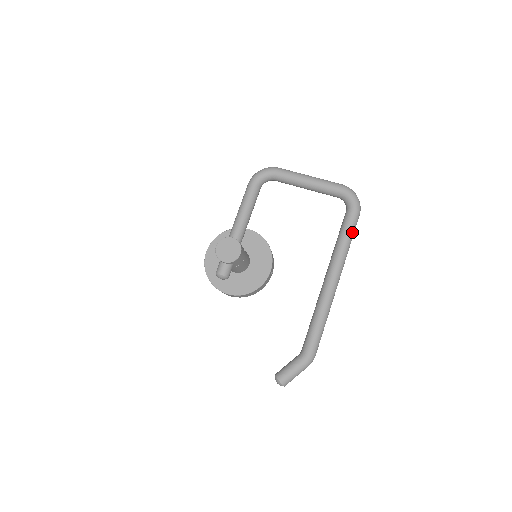
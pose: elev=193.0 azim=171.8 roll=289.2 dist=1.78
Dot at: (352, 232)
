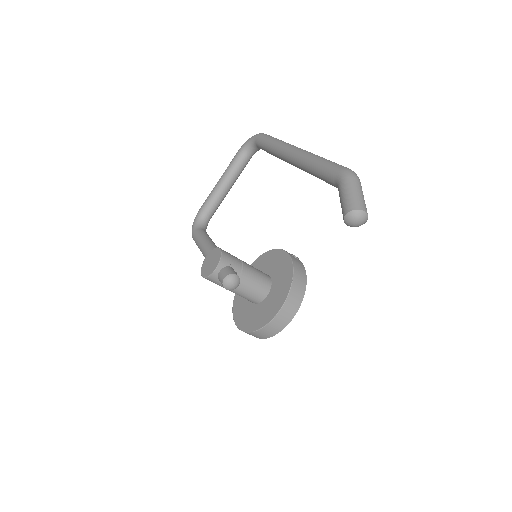
Dot at: (271, 137)
